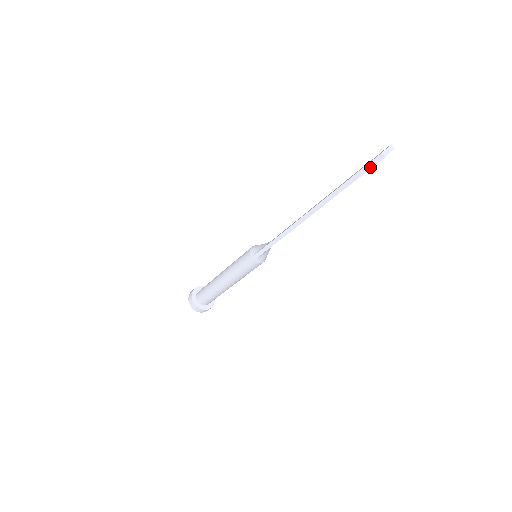
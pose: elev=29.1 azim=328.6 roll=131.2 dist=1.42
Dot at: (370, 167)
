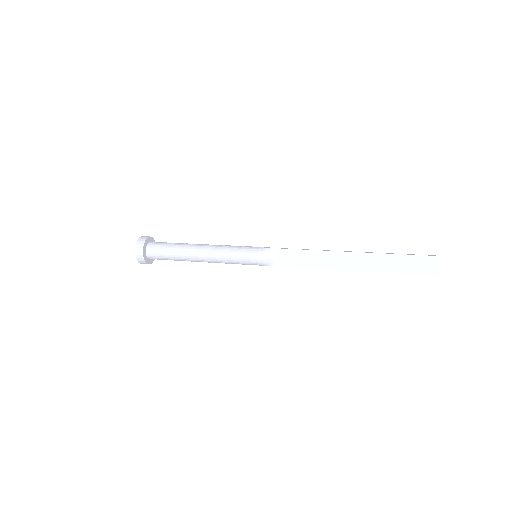
Dot at: (424, 274)
